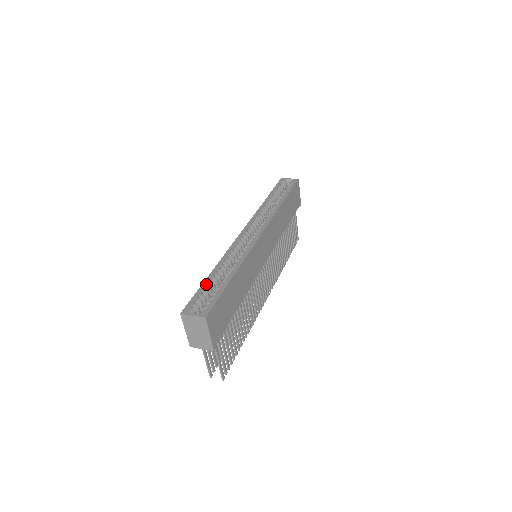
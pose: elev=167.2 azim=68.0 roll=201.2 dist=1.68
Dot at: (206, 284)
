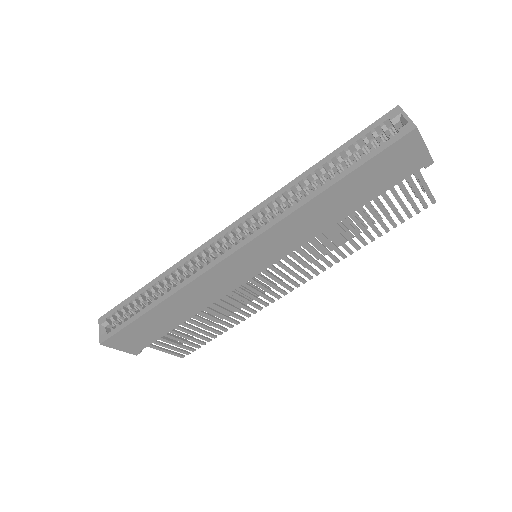
Dot at: (134, 297)
